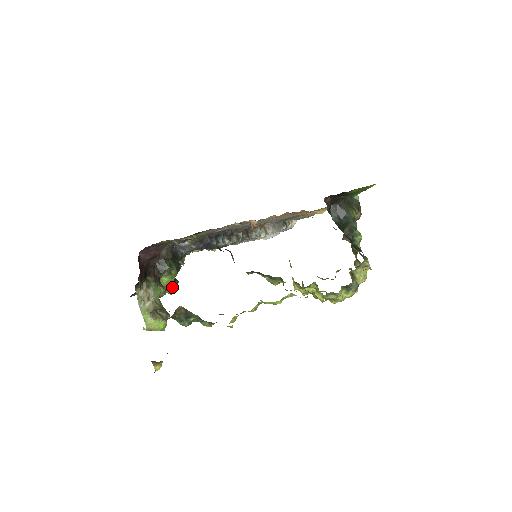
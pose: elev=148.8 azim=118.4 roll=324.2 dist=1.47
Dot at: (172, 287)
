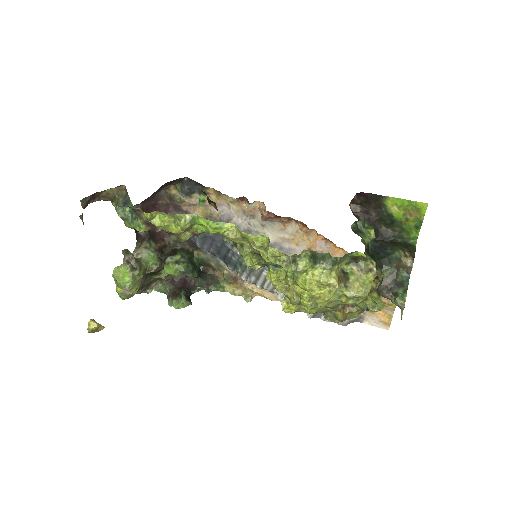
Dot at: (180, 301)
